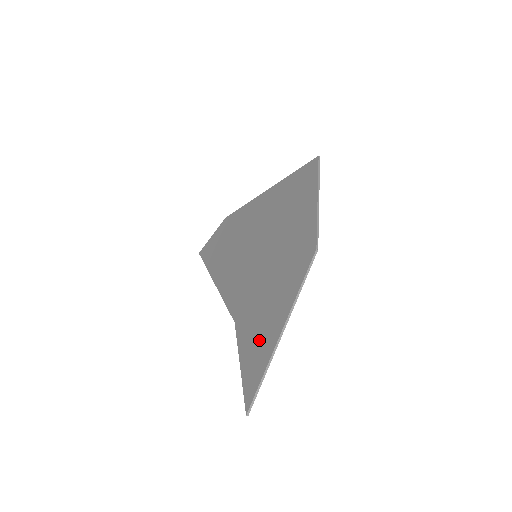
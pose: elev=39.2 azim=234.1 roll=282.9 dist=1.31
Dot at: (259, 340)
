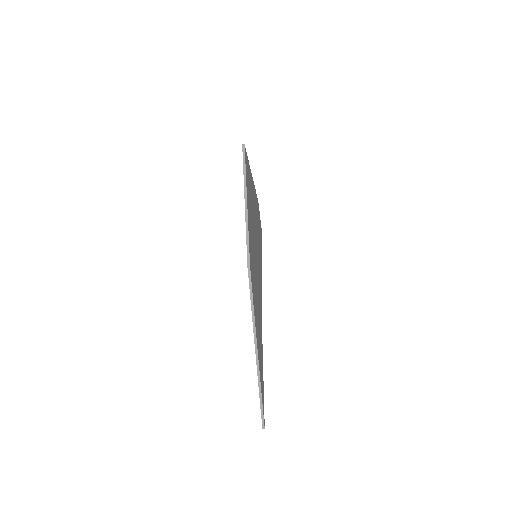
Dot at: occluded
